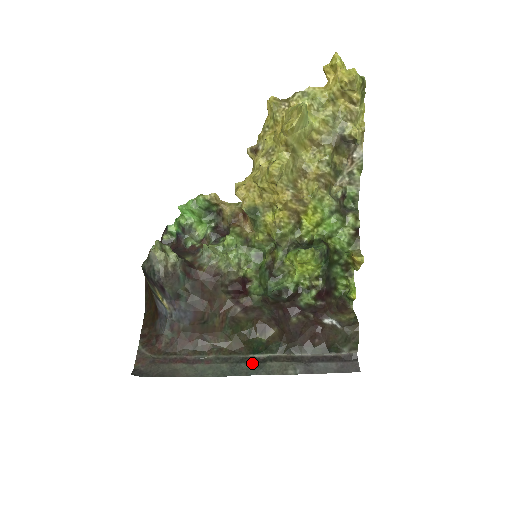
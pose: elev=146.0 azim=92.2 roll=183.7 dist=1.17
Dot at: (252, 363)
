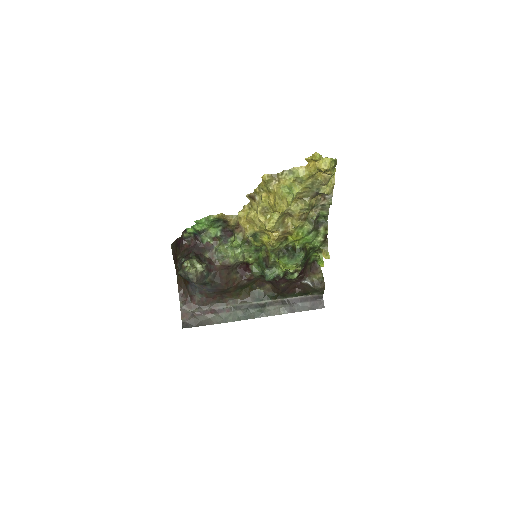
Dot at: (256, 309)
